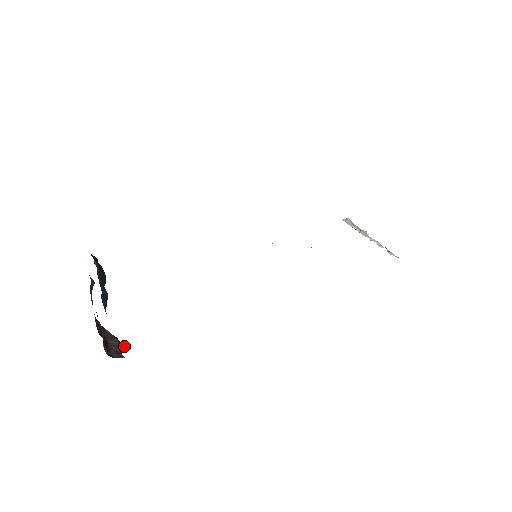
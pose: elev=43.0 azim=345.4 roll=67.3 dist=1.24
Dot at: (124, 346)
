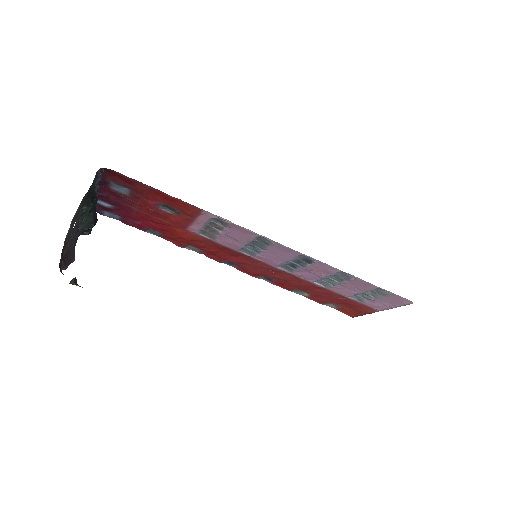
Dot at: occluded
